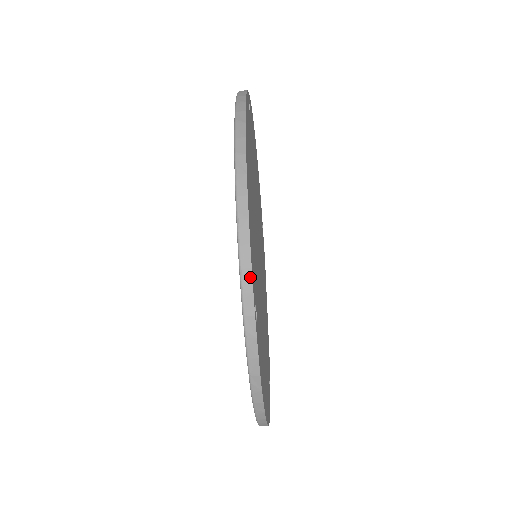
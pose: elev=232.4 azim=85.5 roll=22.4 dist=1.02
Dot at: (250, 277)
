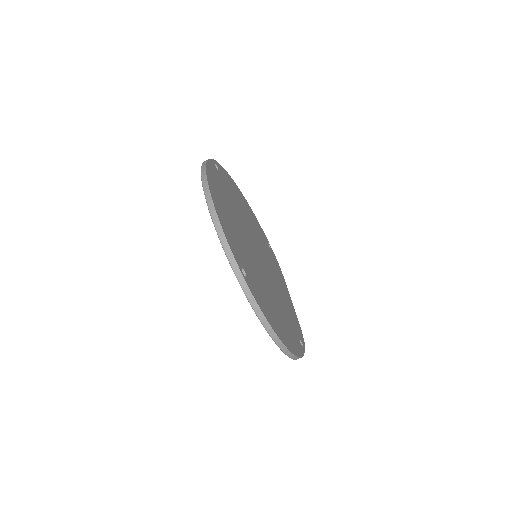
Dot at: (230, 251)
